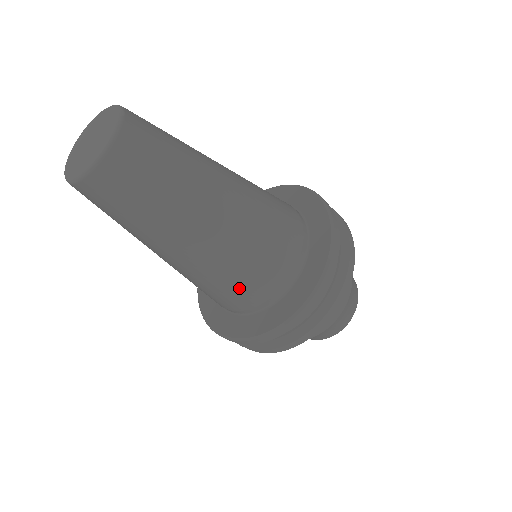
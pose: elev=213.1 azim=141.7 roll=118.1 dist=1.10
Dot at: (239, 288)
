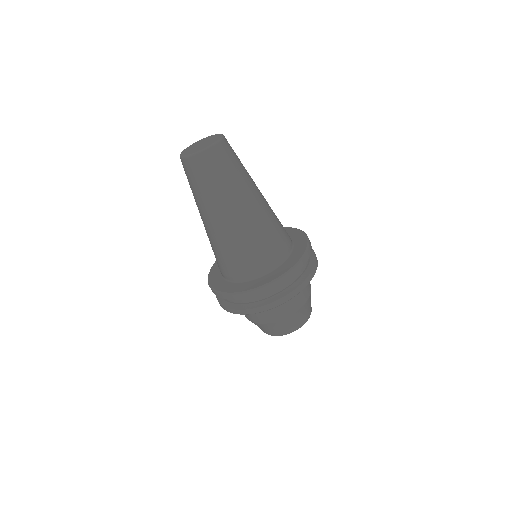
Dot at: (277, 235)
